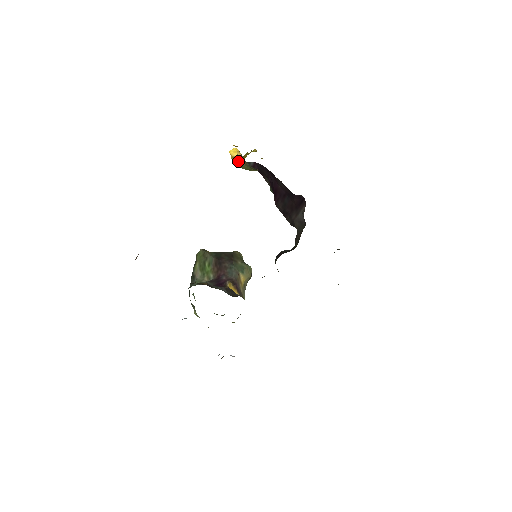
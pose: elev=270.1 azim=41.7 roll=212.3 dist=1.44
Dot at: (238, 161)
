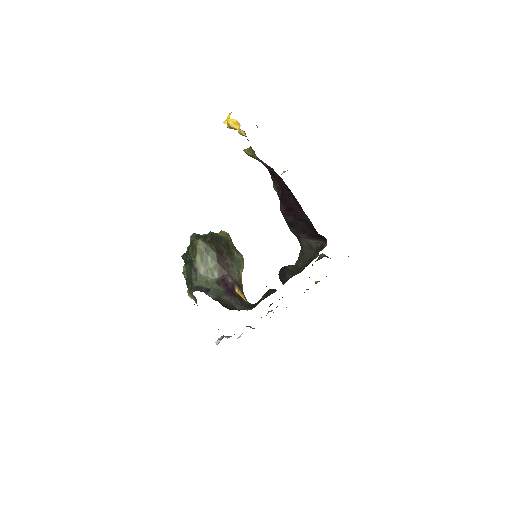
Dot at: occluded
